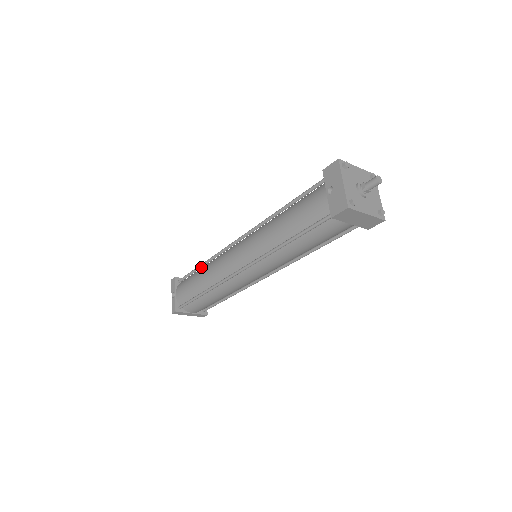
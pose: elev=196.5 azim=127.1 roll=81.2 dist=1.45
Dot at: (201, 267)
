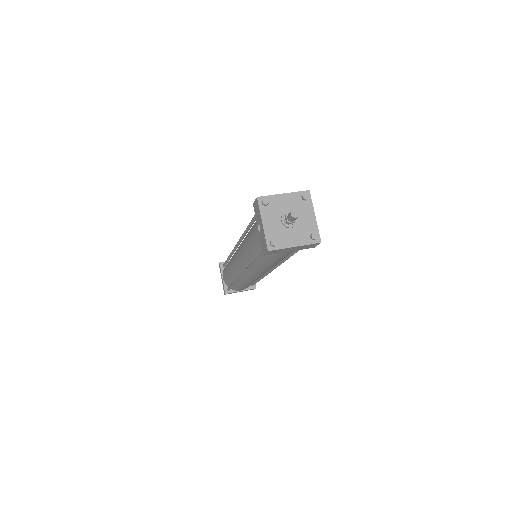
Dot at: (229, 259)
